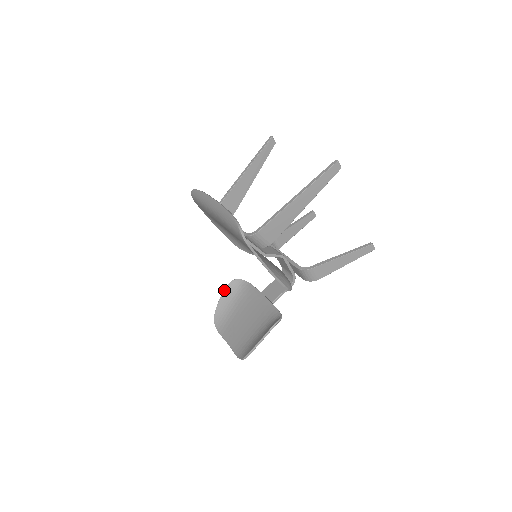
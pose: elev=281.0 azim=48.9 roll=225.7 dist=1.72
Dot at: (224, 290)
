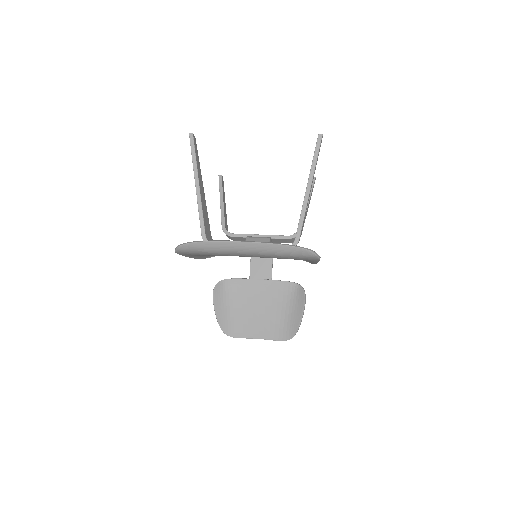
Dot at: (213, 303)
